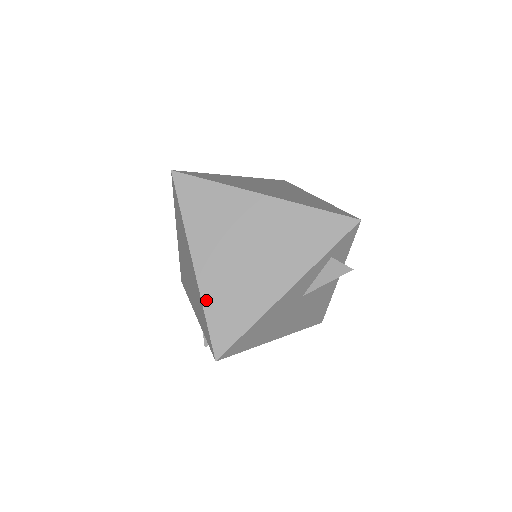
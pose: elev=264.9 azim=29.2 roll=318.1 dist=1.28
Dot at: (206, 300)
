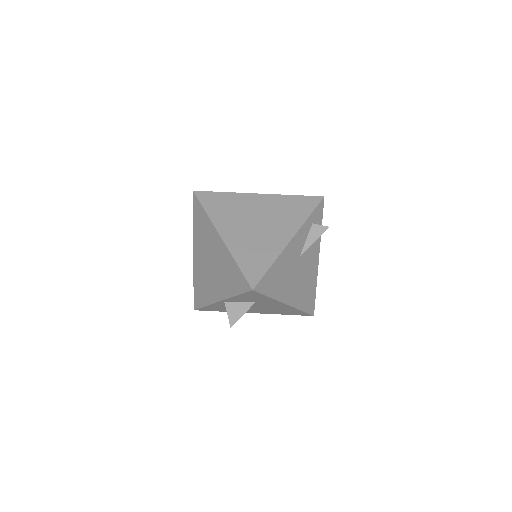
Dot at: (235, 255)
